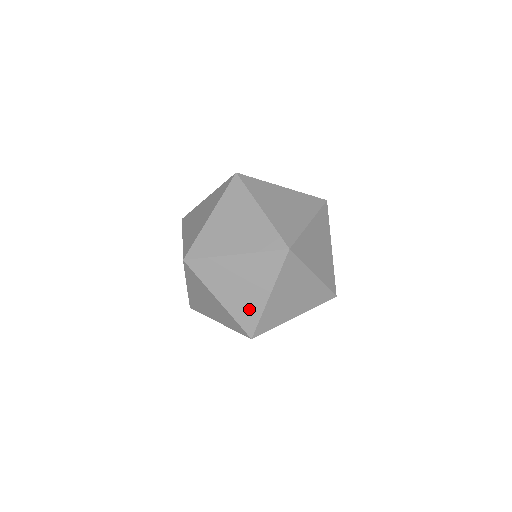
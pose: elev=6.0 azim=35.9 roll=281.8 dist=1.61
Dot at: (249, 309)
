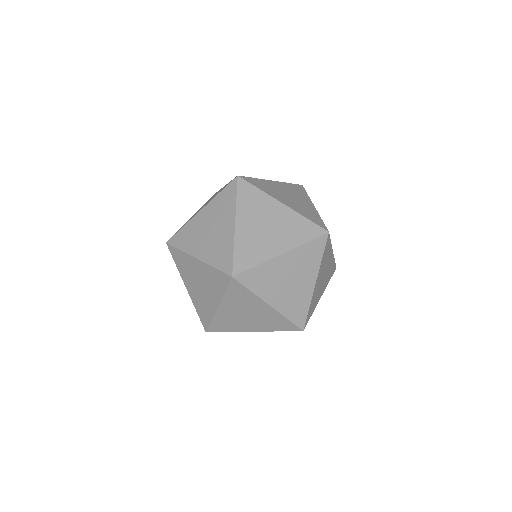
Dot at: (222, 248)
